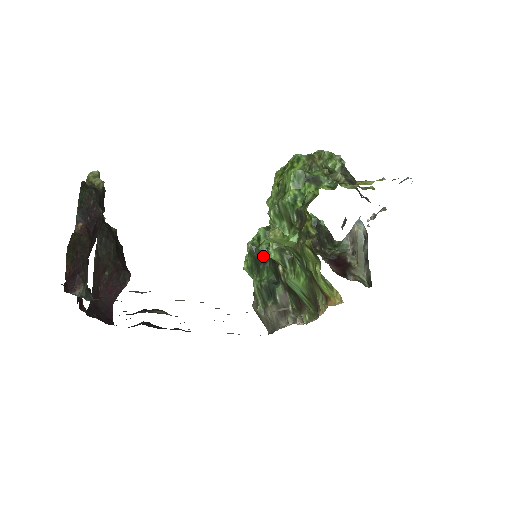
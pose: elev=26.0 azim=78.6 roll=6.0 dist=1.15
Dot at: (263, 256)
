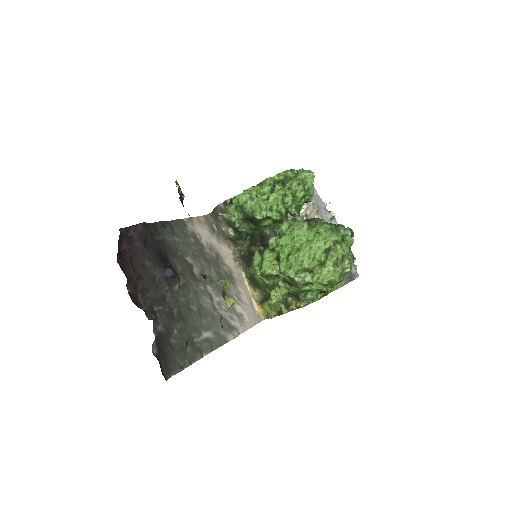
Dot at: (259, 226)
